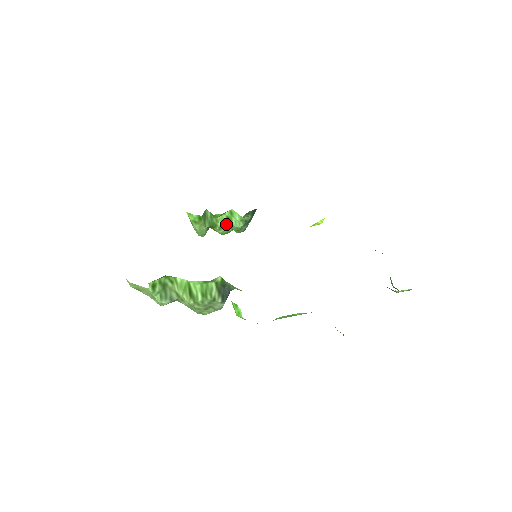
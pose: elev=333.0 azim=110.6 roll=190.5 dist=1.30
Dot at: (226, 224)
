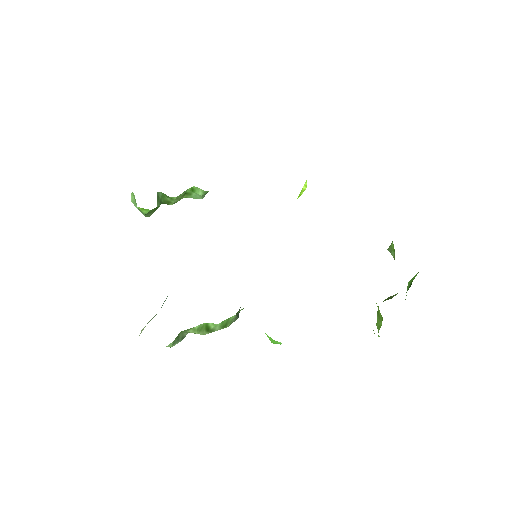
Dot at: (182, 198)
